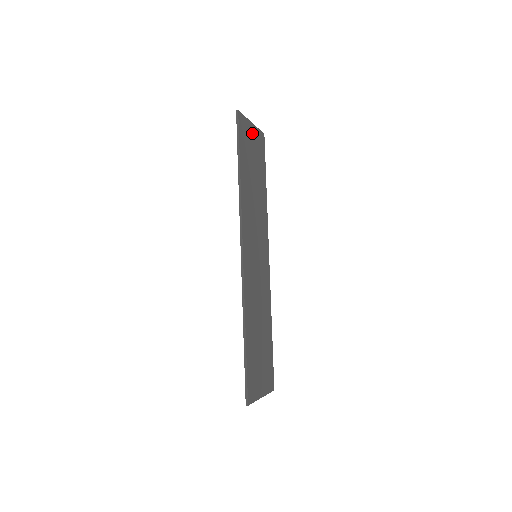
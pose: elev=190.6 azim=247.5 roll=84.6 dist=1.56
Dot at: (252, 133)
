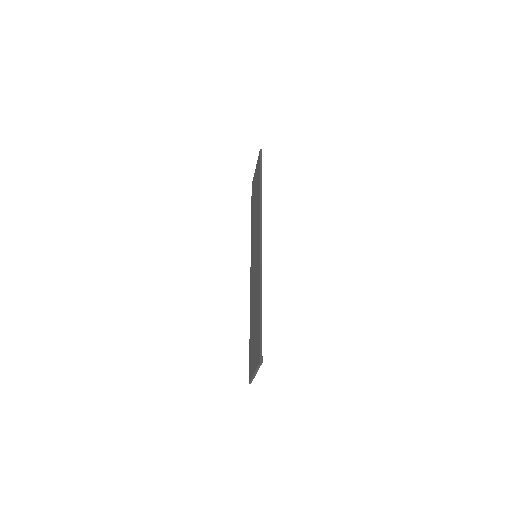
Dot at: occluded
